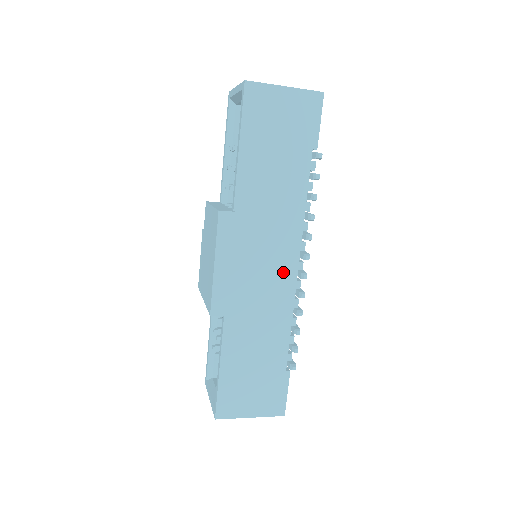
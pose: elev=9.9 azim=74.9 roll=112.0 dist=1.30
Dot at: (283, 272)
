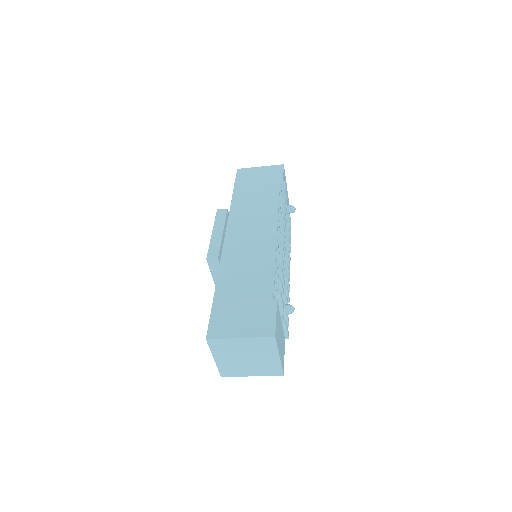
Dot at: (265, 238)
